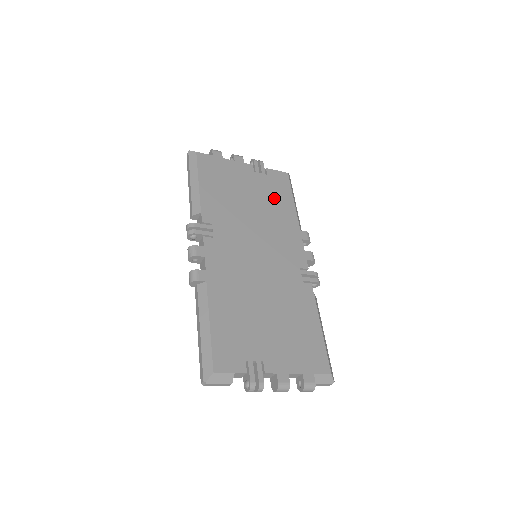
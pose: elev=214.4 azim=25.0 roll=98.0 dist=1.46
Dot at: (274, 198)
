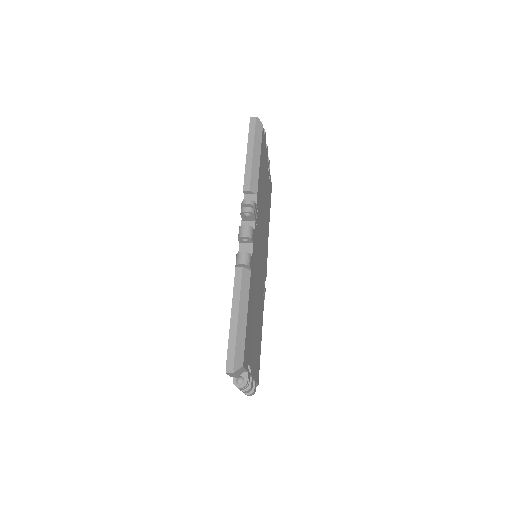
Dot at: (268, 205)
